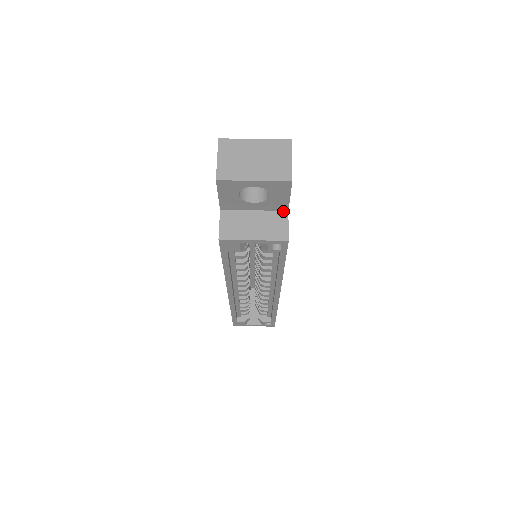
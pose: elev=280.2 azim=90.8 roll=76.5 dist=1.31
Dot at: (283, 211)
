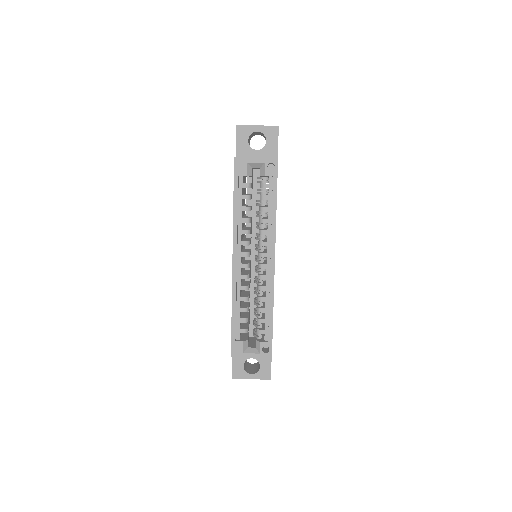
Dot at: occluded
